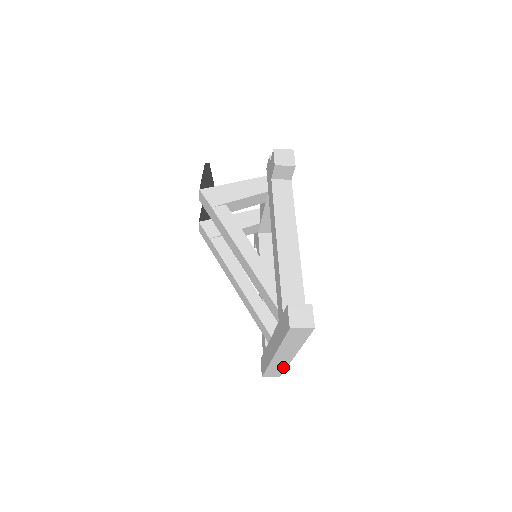
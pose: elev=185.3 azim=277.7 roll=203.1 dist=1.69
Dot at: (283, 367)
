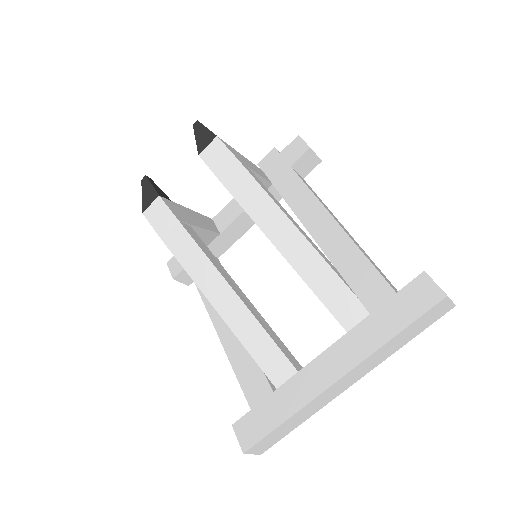
Dot at: (302, 419)
